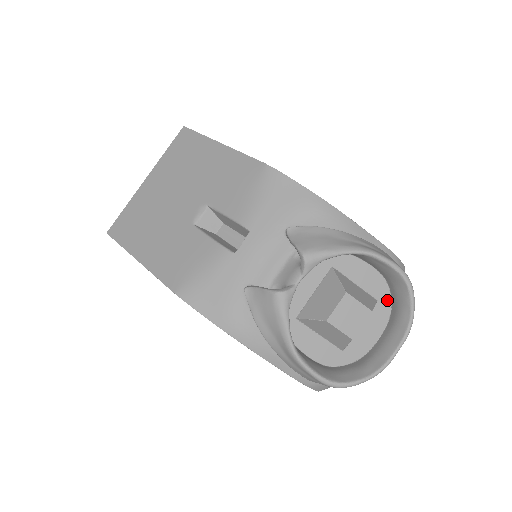
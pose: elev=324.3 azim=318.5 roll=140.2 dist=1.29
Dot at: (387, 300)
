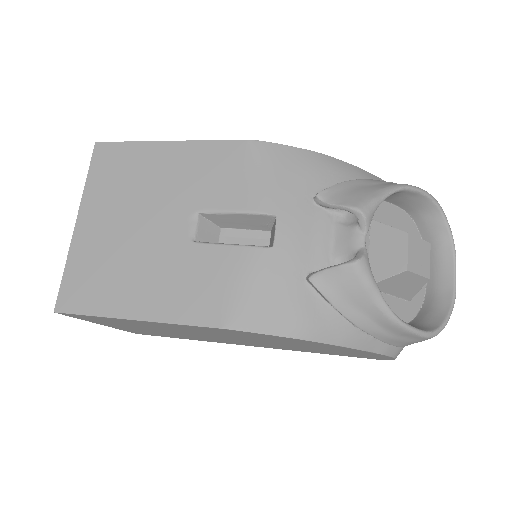
Dot at: (417, 234)
